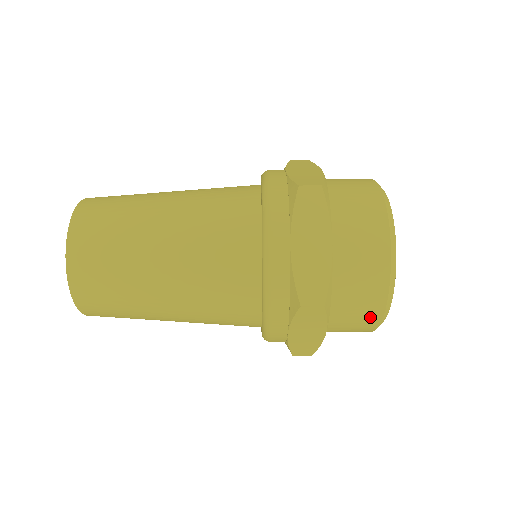
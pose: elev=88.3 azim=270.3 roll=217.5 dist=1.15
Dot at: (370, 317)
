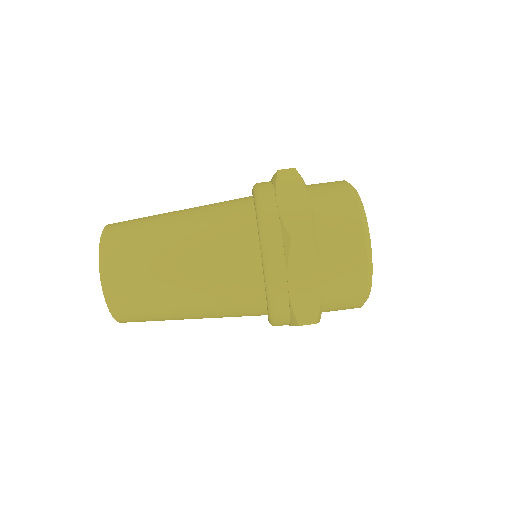
Dot at: (356, 263)
